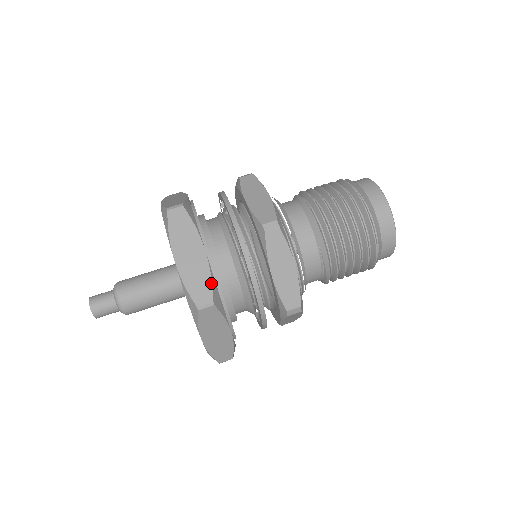
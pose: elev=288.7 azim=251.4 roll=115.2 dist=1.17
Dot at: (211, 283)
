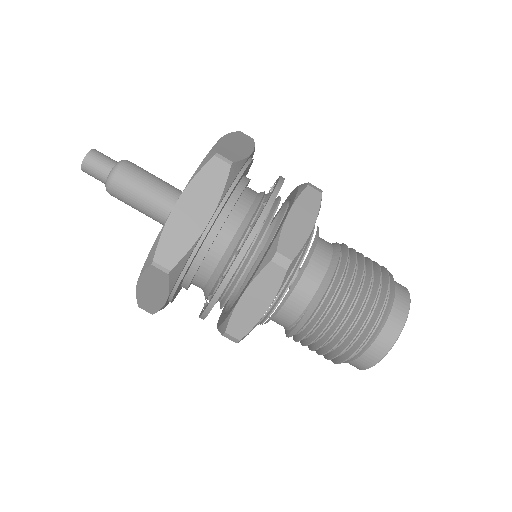
Dot at: (184, 254)
